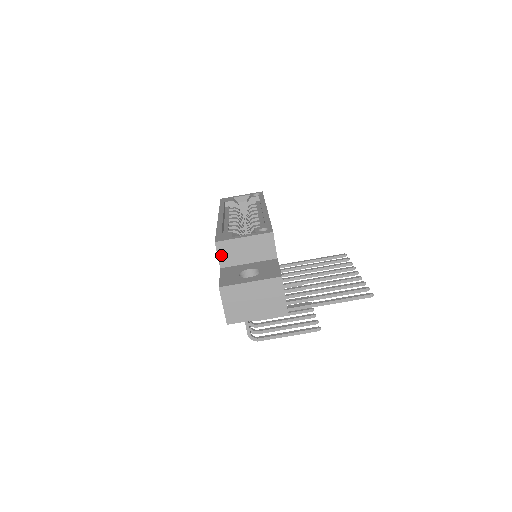
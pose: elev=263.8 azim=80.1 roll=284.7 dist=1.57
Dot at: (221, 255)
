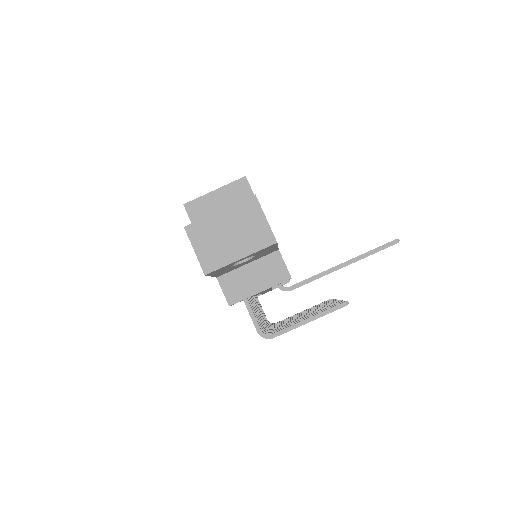
Dot at: (194, 218)
